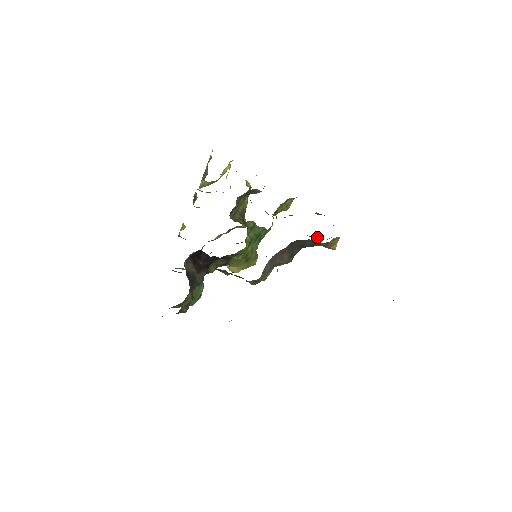
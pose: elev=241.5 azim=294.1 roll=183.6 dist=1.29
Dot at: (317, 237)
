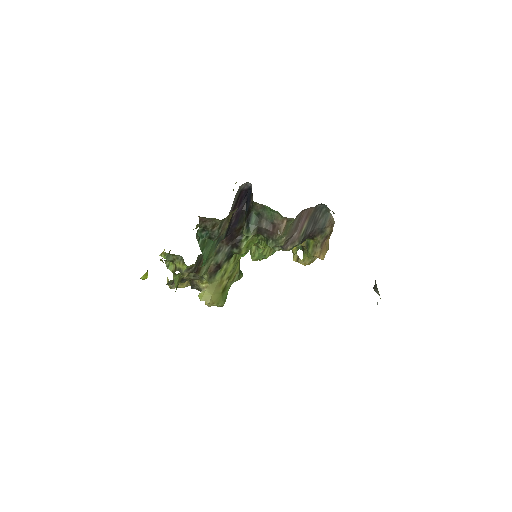
Dot at: (302, 261)
